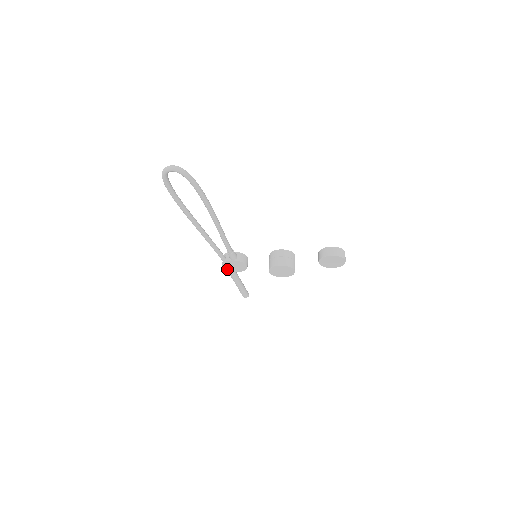
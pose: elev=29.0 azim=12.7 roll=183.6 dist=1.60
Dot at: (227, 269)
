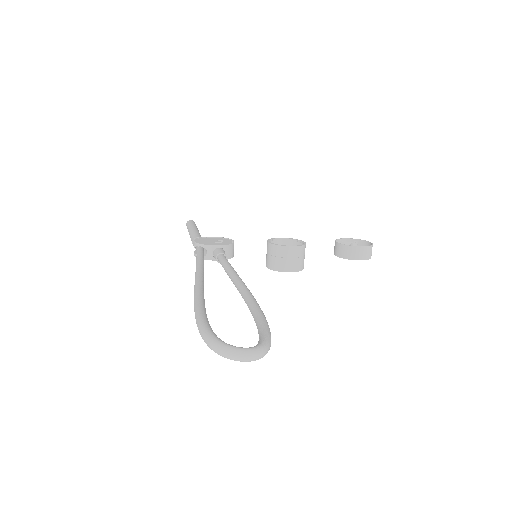
Dot at: occluded
